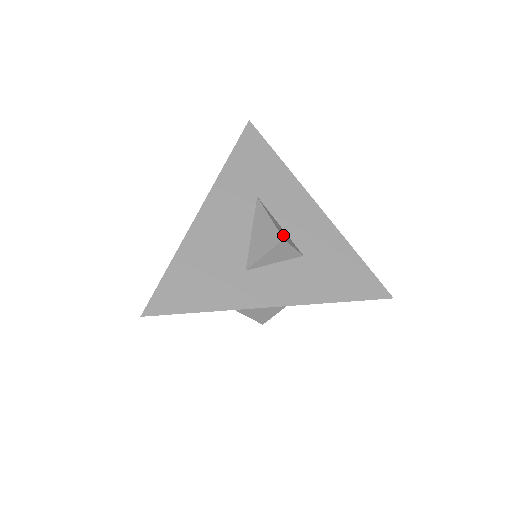
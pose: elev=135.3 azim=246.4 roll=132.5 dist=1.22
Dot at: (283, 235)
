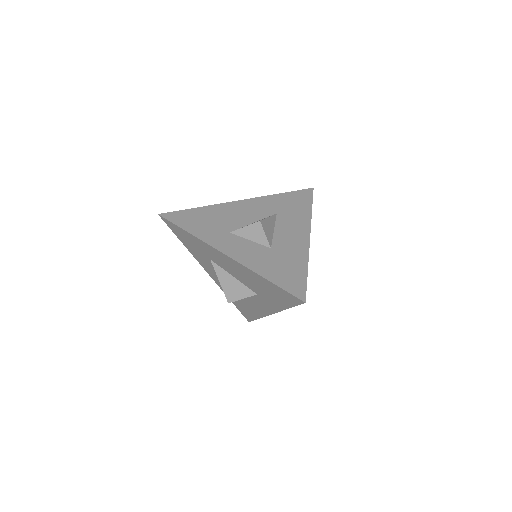
Dot at: (265, 225)
